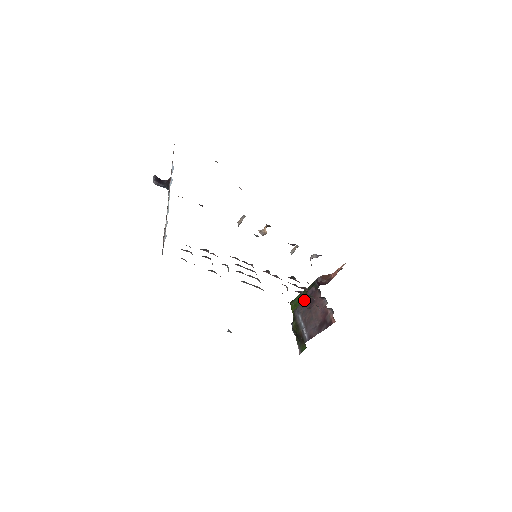
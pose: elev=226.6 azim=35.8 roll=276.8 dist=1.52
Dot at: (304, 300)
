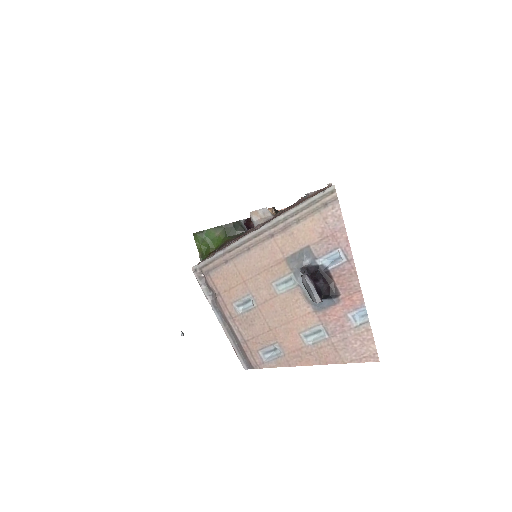
Dot at: occluded
